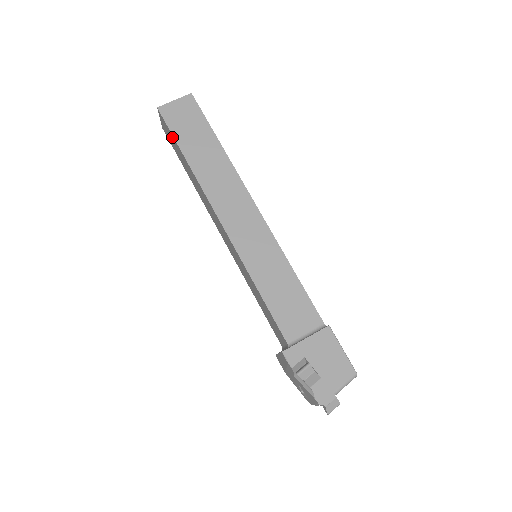
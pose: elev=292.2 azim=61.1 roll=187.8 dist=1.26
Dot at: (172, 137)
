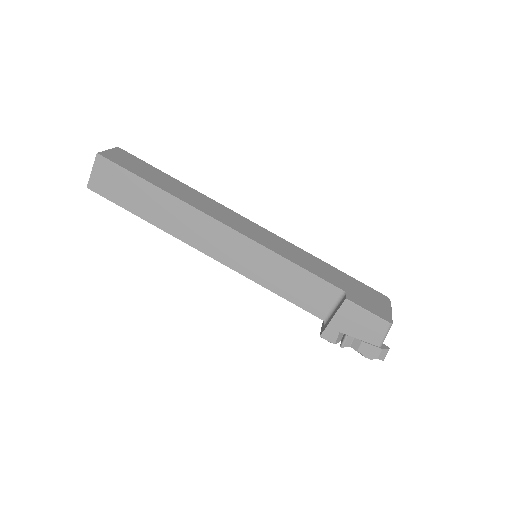
Dot at: occluded
